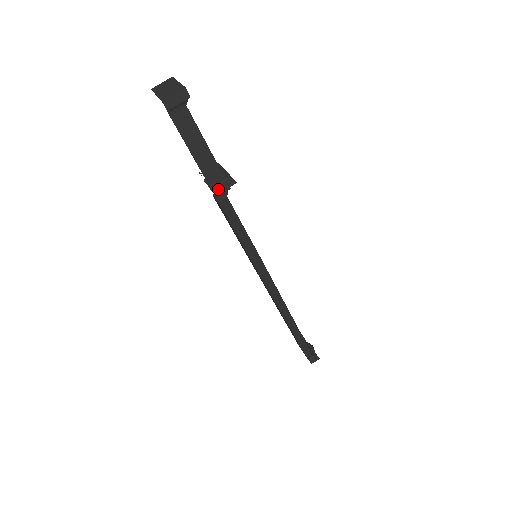
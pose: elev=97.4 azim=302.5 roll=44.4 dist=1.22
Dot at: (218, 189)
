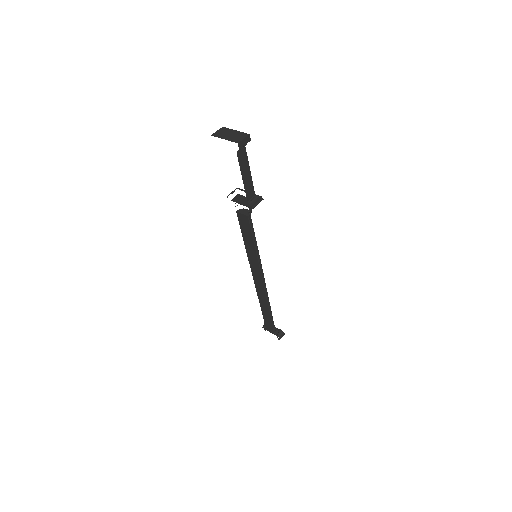
Dot at: (254, 204)
